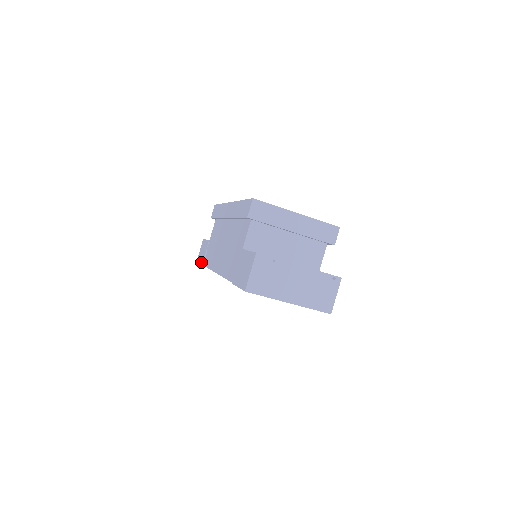
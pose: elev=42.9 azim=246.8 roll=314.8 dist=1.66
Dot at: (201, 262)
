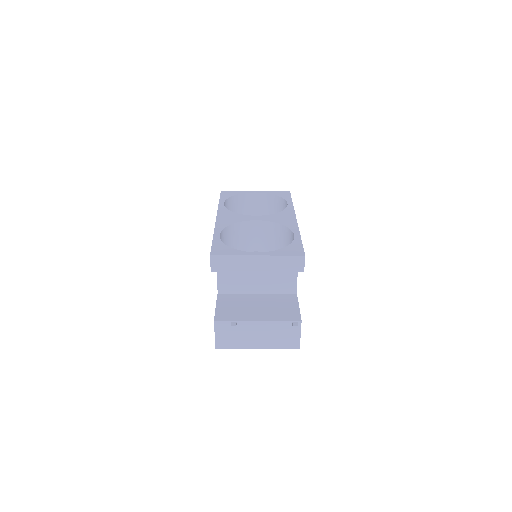
Dot at: occluded
